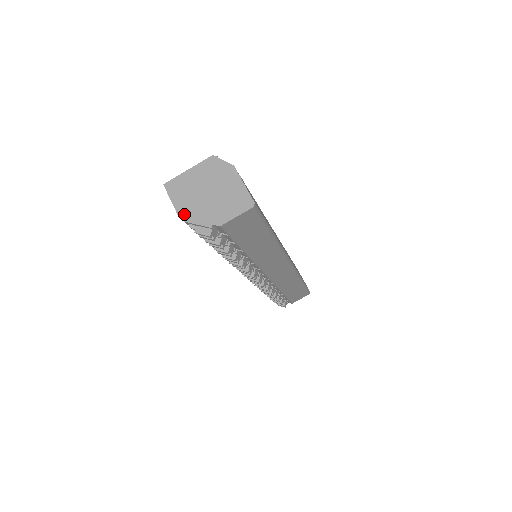
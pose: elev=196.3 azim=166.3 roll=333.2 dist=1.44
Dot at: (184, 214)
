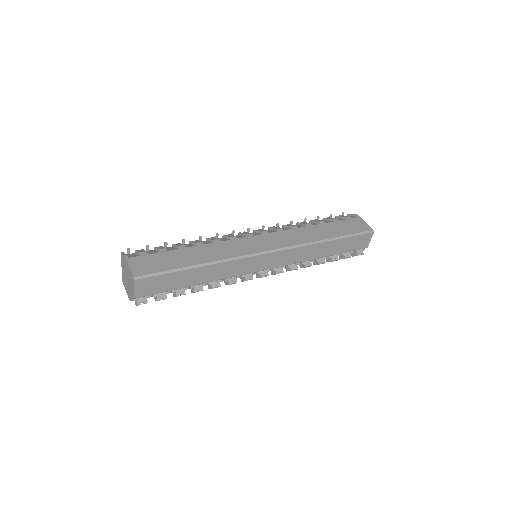
Dot at: (129, 296)
